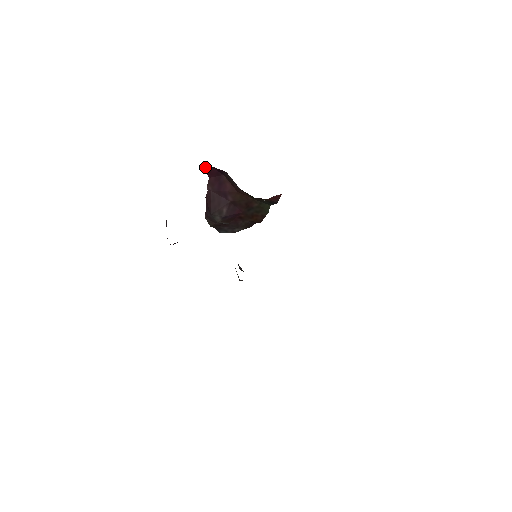
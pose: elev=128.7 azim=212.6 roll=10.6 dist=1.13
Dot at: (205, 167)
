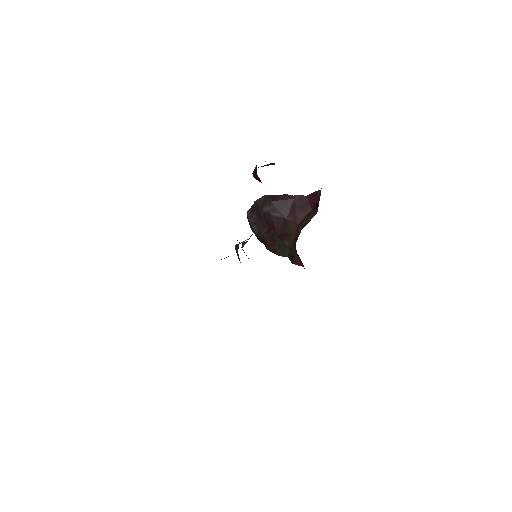
Dot at: (318, 191)
